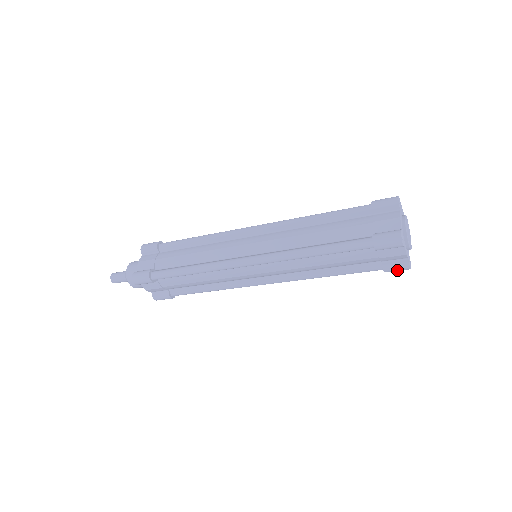
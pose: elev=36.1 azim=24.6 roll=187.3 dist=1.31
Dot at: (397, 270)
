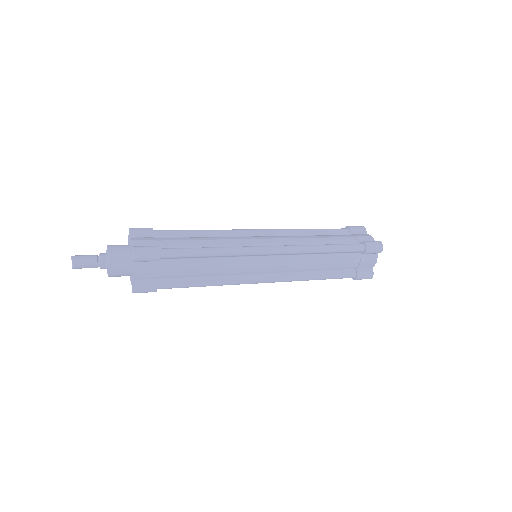
Dot at: (364, 278)
